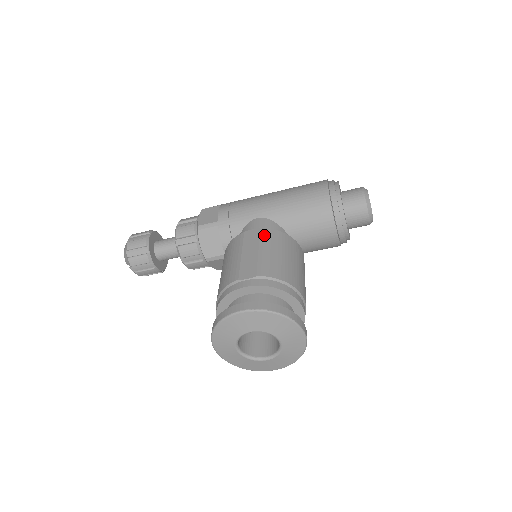
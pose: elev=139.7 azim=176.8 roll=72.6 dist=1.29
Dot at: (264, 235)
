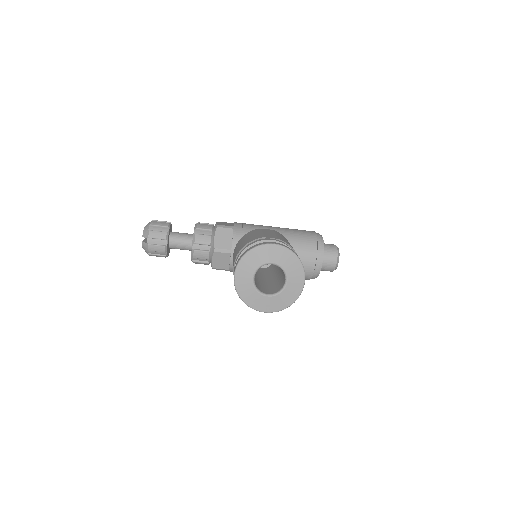
Dot at: (277, 232)
